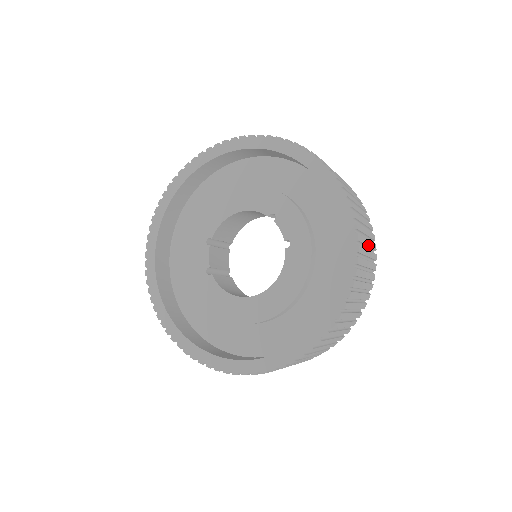
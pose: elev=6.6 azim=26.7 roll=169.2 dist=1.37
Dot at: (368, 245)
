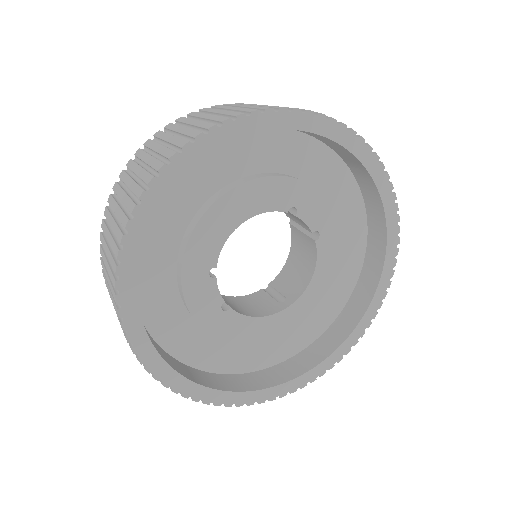
Dot at: occluded
